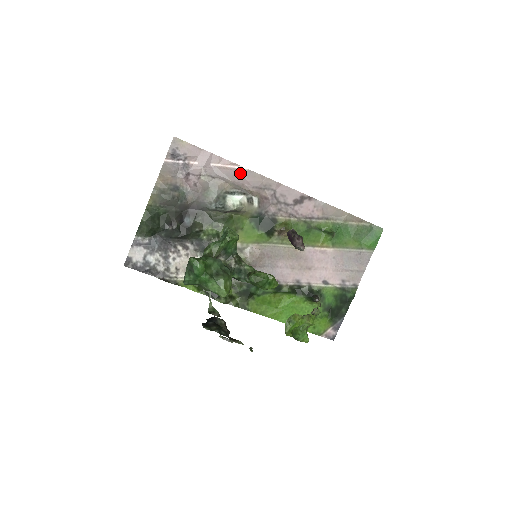
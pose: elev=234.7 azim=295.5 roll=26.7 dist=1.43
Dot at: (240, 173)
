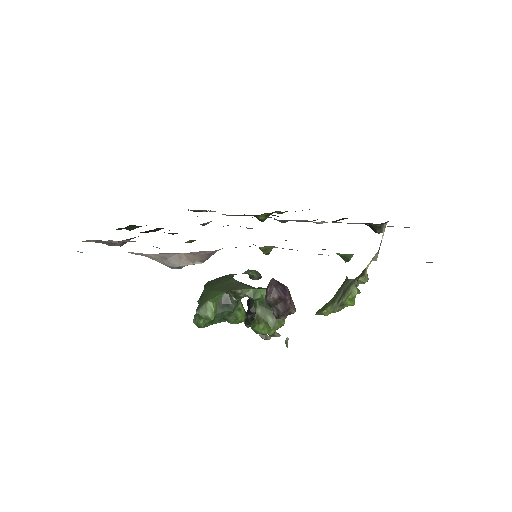
Dot at: occluded
